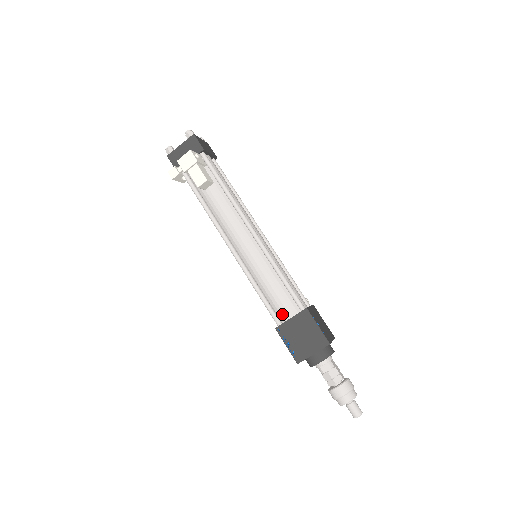
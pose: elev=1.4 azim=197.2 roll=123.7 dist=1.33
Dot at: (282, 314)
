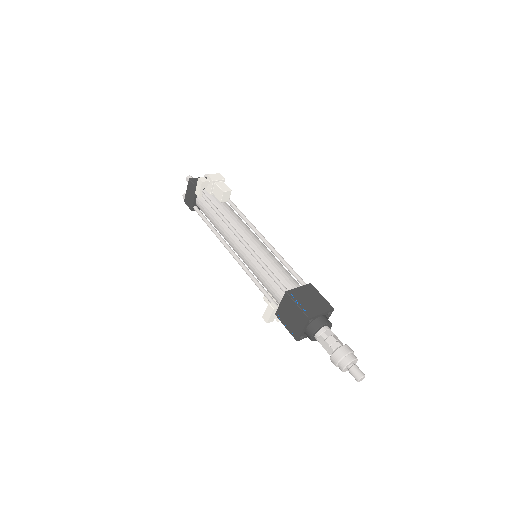
Dot at: (289, 286)
